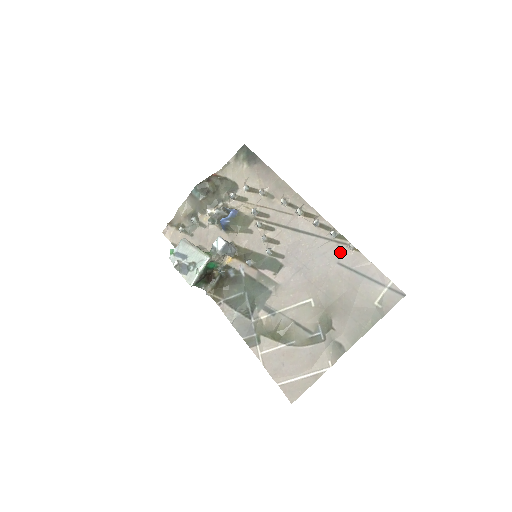
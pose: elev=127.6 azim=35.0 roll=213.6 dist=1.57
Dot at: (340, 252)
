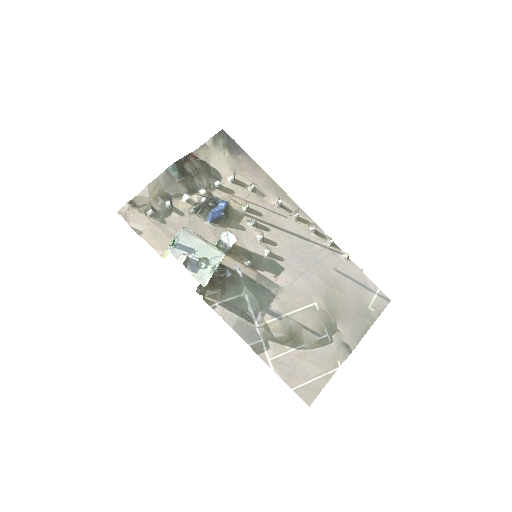
Dot at: (336, 260)
